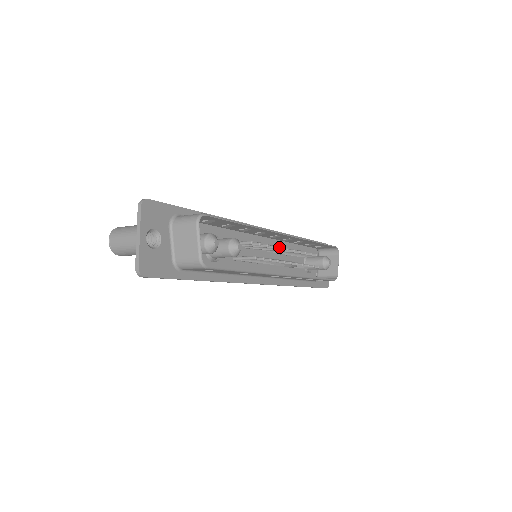
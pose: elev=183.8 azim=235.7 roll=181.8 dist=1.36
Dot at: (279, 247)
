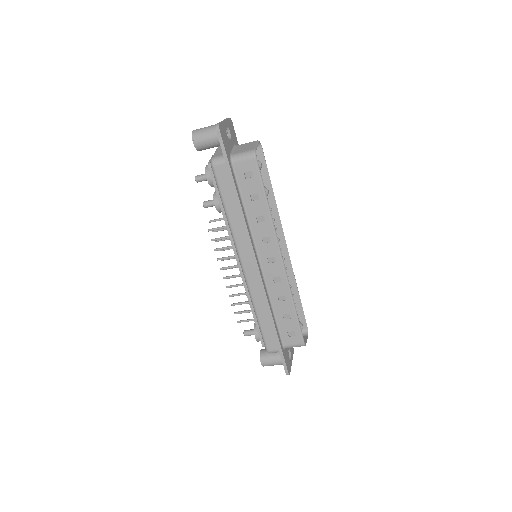
Dot at: (280, 248)
